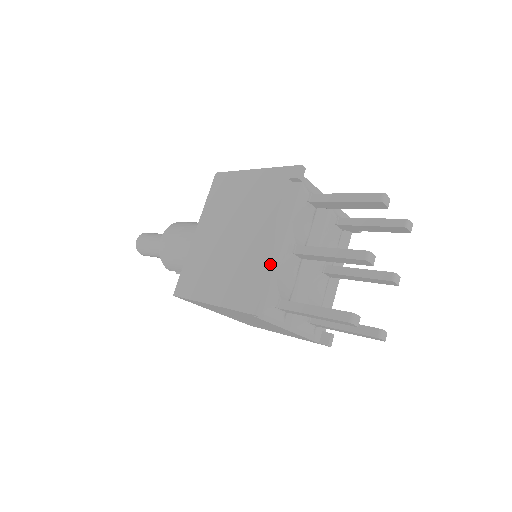
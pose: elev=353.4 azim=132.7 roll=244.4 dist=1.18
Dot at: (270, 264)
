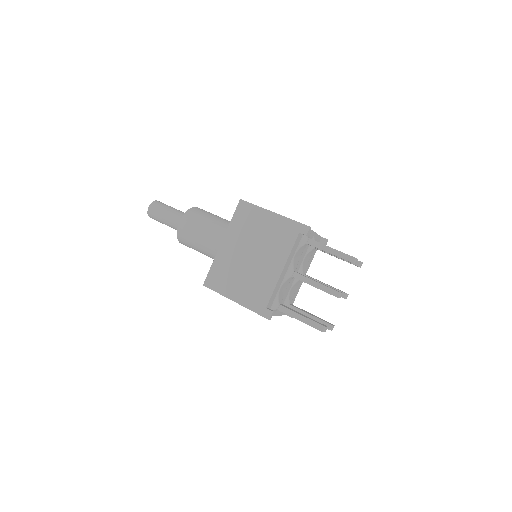
Dot at: (278, 285)
